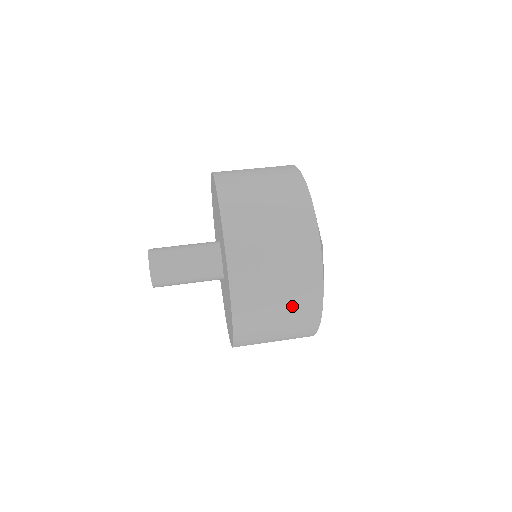
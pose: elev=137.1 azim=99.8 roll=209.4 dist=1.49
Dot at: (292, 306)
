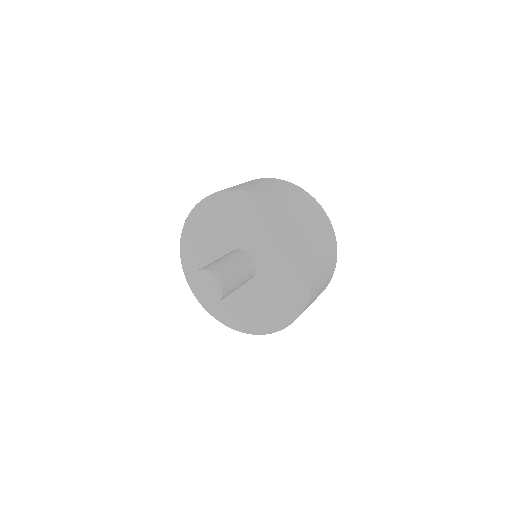
Dot at: (320, 292)
